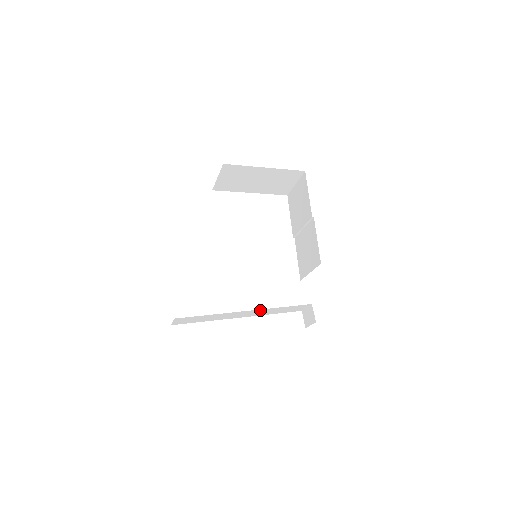
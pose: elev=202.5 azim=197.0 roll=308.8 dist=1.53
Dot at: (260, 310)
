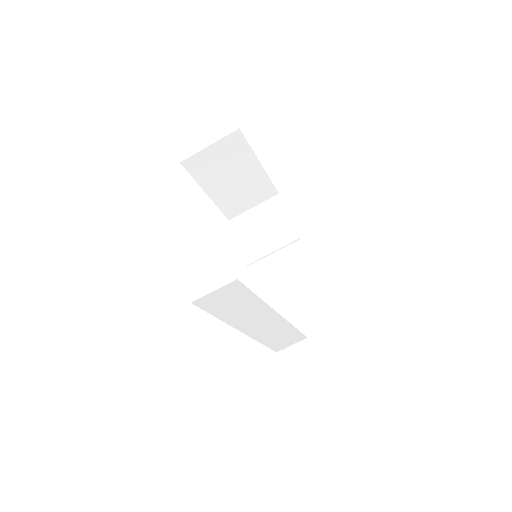
Dot at: (281, 323)
